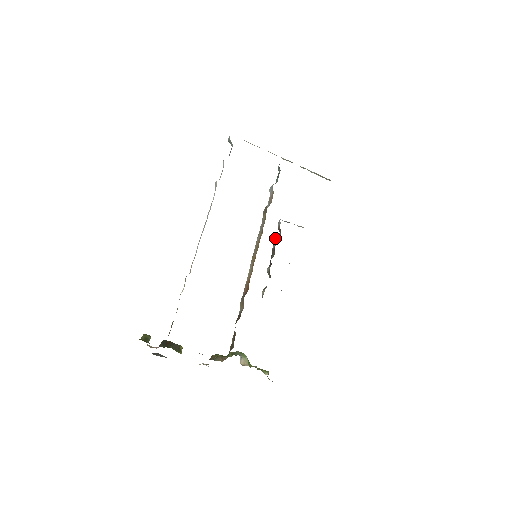
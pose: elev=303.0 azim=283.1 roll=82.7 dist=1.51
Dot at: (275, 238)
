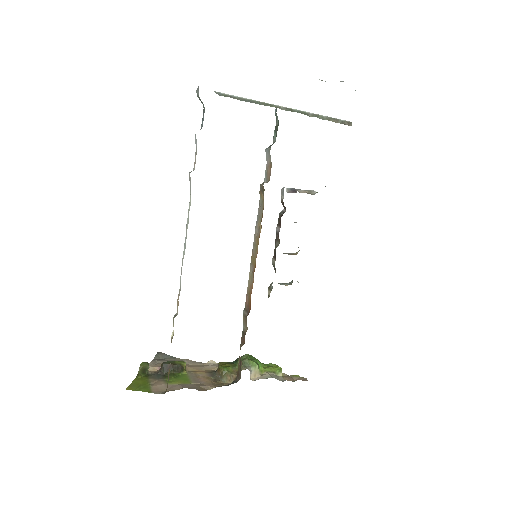
Dot at: occluded
